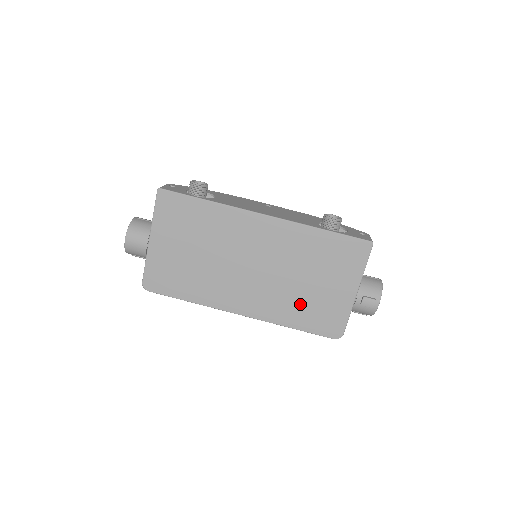
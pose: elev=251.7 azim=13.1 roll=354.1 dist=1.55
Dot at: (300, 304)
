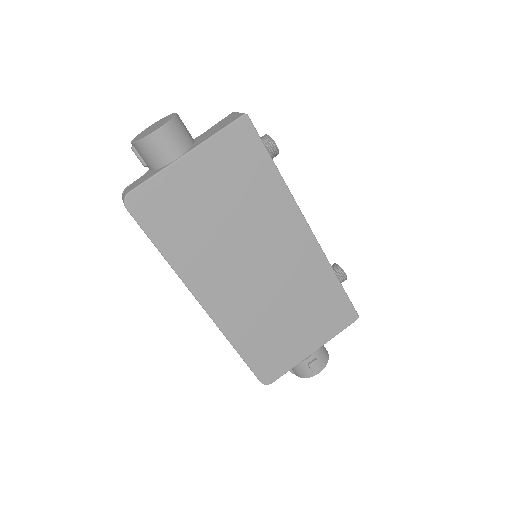
Dot at: (264, 332)
